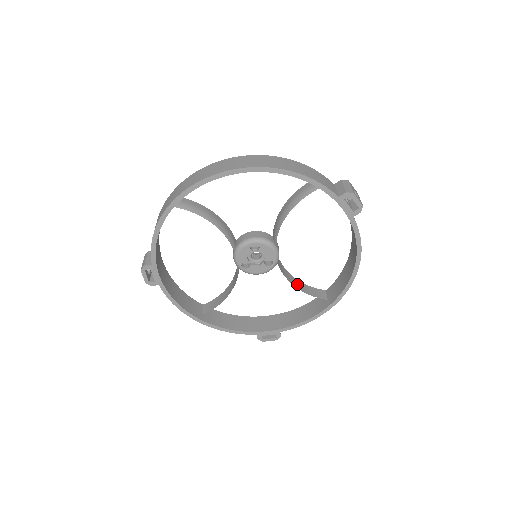
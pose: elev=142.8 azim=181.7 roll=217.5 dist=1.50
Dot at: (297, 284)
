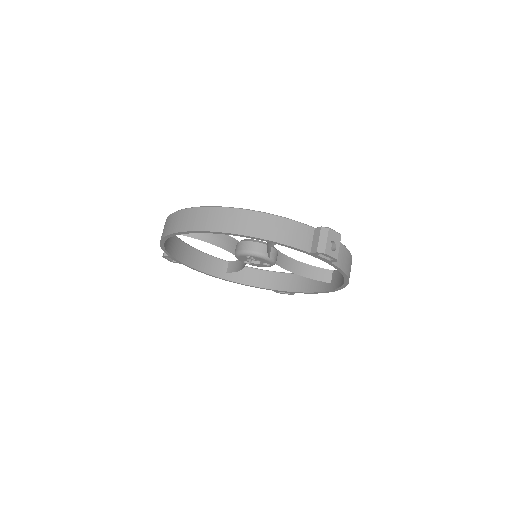
Dot at: (301, 269)
